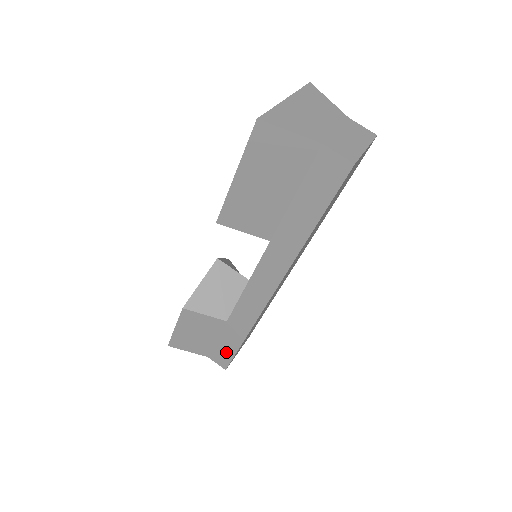
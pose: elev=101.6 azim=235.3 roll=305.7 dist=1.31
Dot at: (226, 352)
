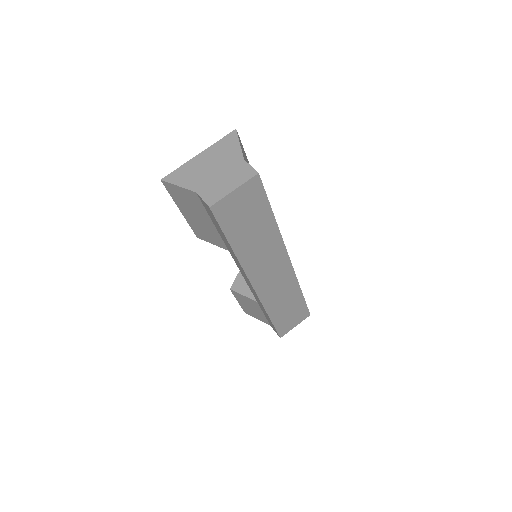
Dot at: occluded
